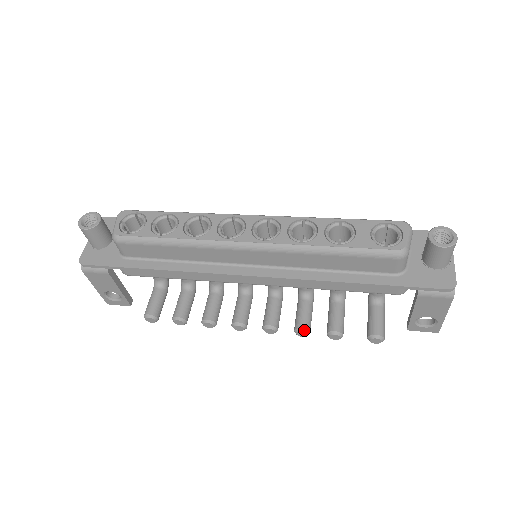
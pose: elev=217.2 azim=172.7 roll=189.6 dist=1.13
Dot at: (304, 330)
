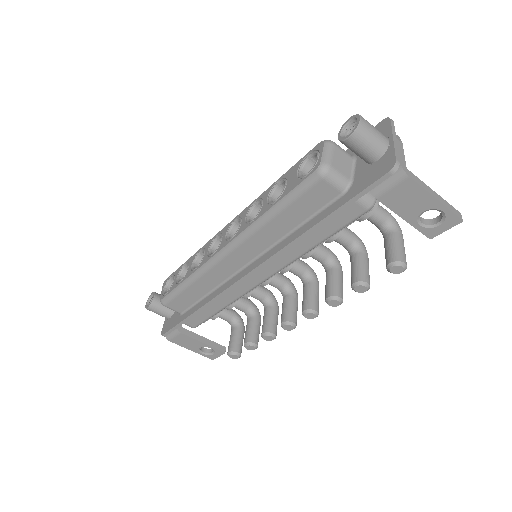
Dot at: (331, 298)
